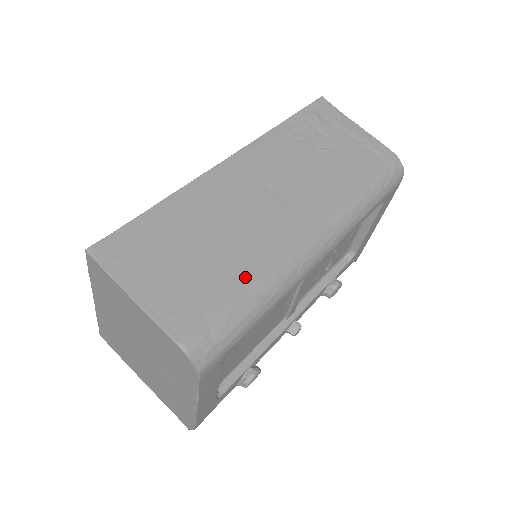
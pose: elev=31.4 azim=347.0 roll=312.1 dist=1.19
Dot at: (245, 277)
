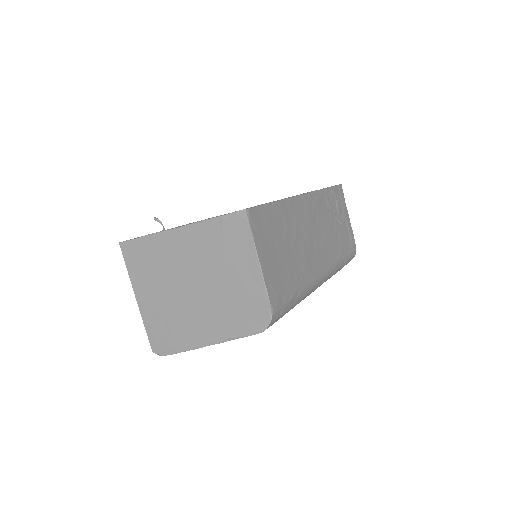
Dot at: (298, 282)
